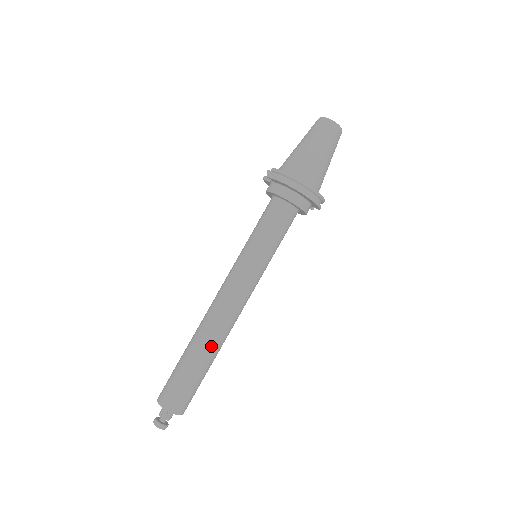
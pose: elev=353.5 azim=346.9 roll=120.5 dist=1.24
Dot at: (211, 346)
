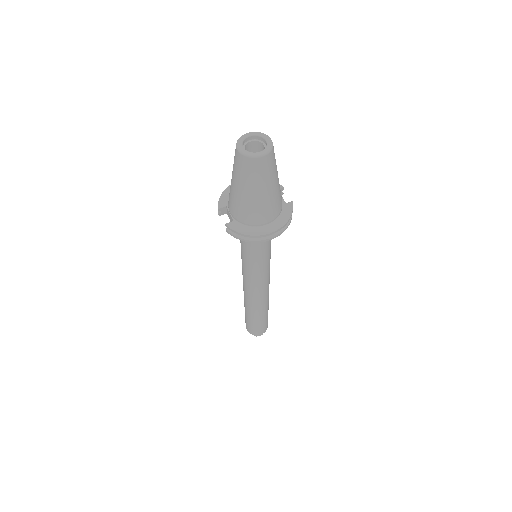
Dot at: (262, 309)
